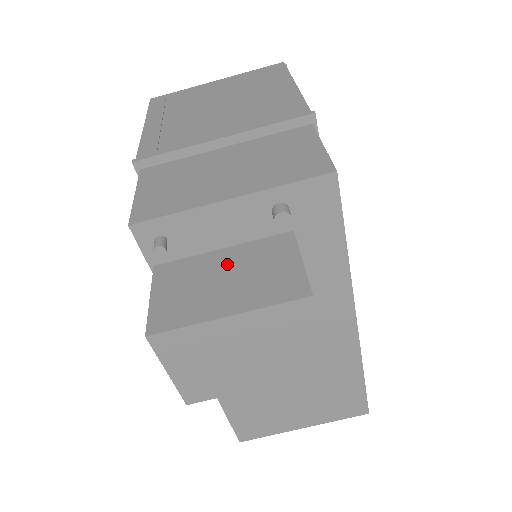
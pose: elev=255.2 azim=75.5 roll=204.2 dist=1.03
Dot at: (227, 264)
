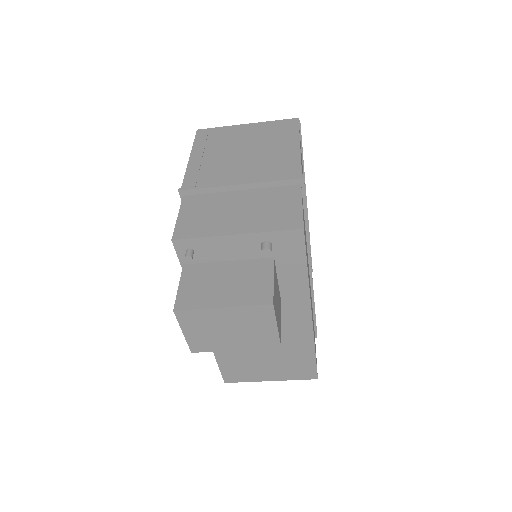
Dot at: (228, 273)
